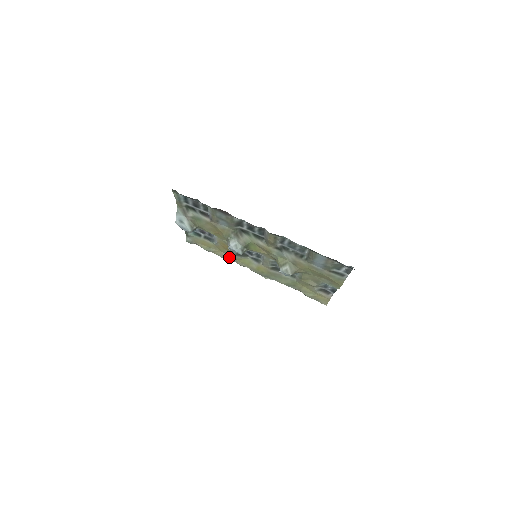
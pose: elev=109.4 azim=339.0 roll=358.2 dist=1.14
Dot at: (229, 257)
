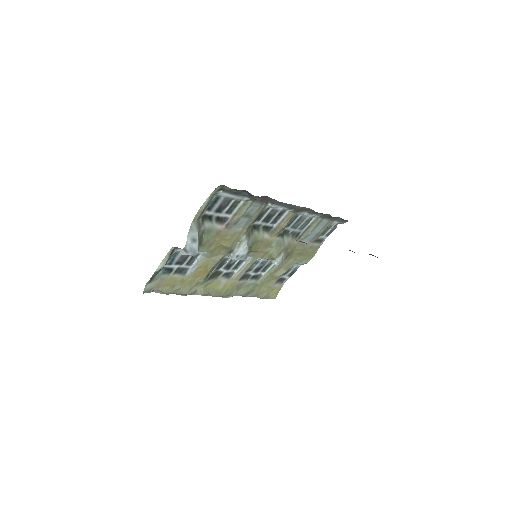
Dot at: (193, 289)
